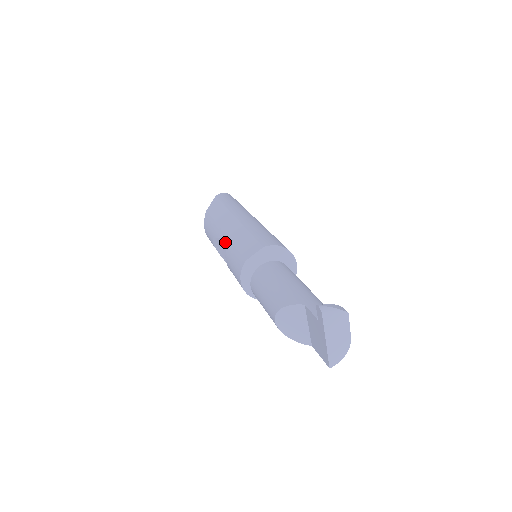
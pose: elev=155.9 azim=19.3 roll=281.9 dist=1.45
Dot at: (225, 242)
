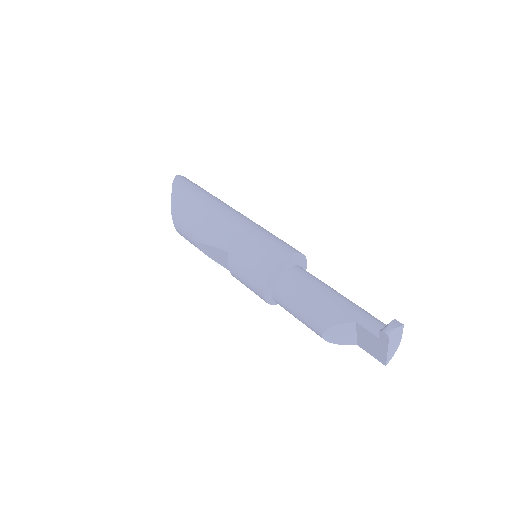
Dot at: (222, 252)
